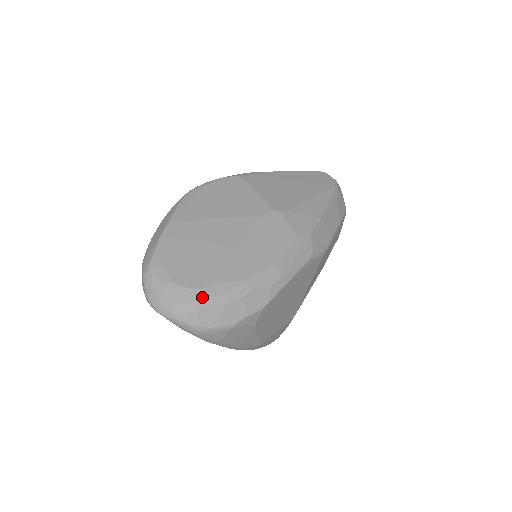
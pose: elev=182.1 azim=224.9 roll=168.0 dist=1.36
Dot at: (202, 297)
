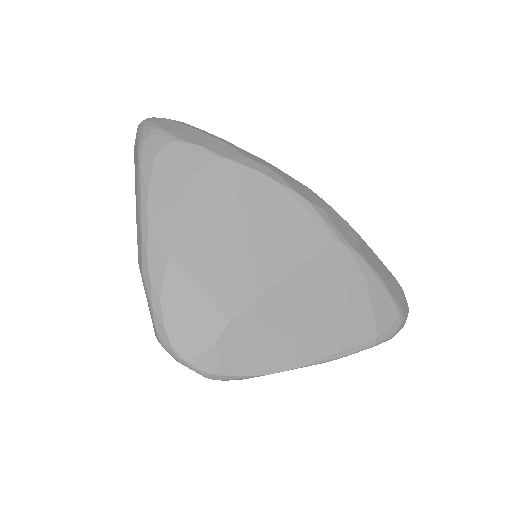
Dot at: occluded
